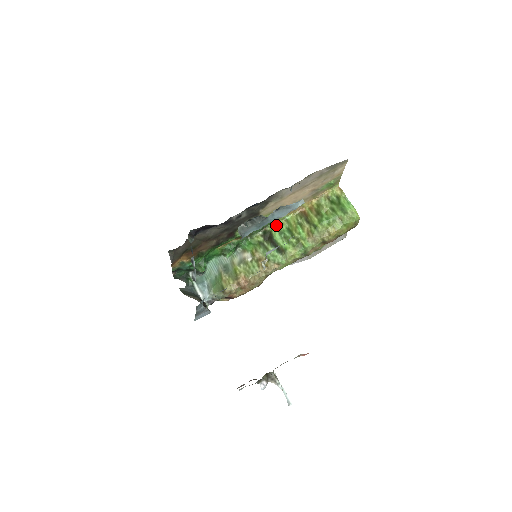
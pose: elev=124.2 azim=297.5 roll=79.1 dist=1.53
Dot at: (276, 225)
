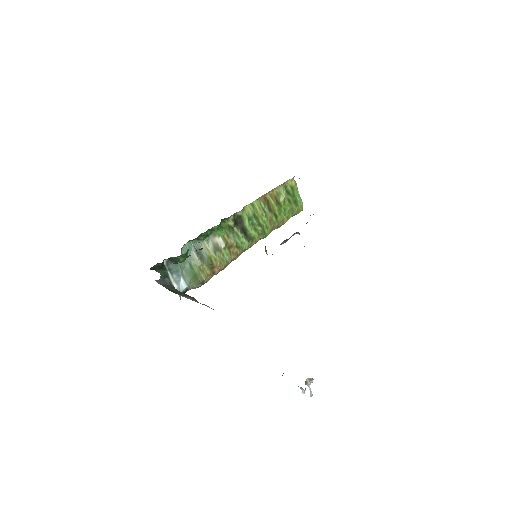
Dot at: (244, 209)
